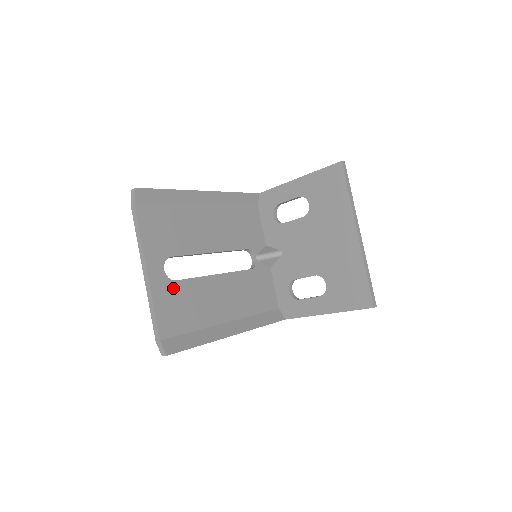
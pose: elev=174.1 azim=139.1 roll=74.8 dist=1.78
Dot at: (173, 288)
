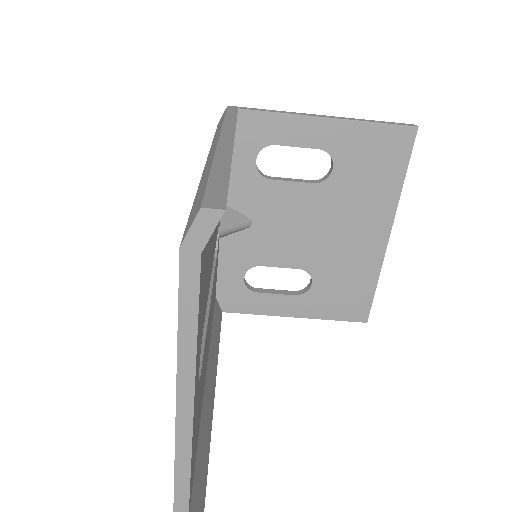
Dot at: (198, 395)
